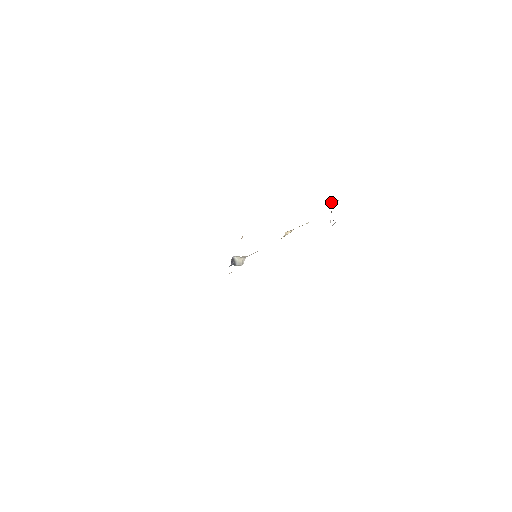
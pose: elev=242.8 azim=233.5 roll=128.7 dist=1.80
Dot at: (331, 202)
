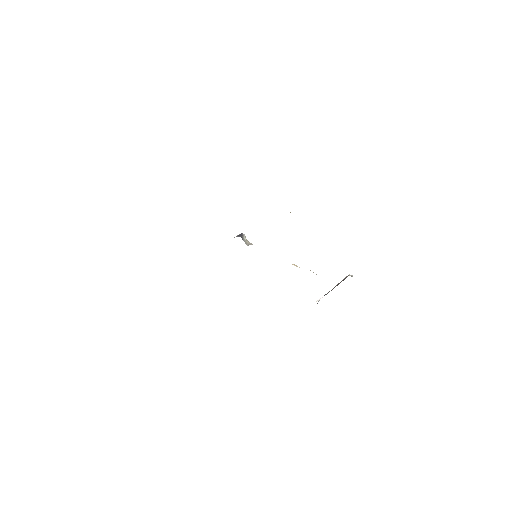
Dot at: (346, 277)
